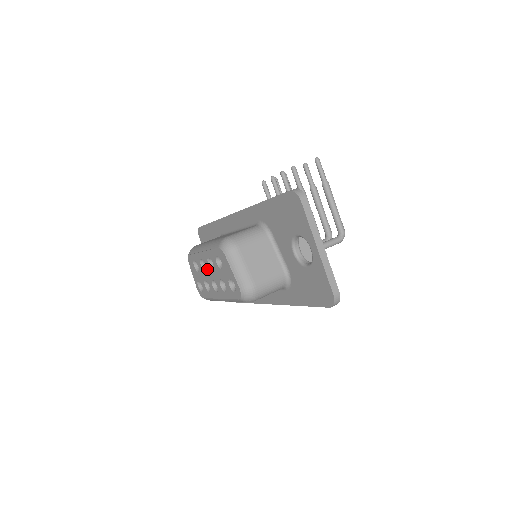
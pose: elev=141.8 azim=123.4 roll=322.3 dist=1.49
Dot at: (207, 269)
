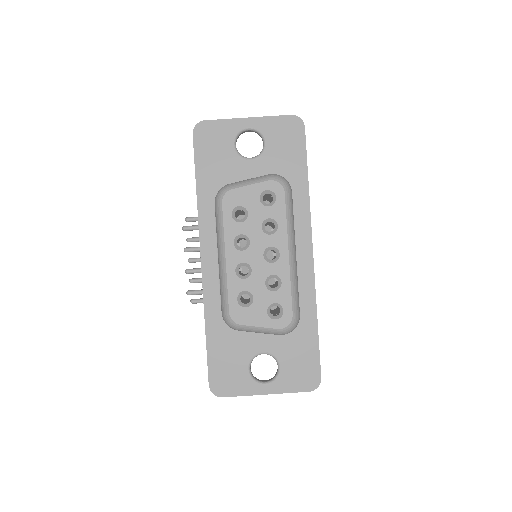
Dot at: (249, 260)
